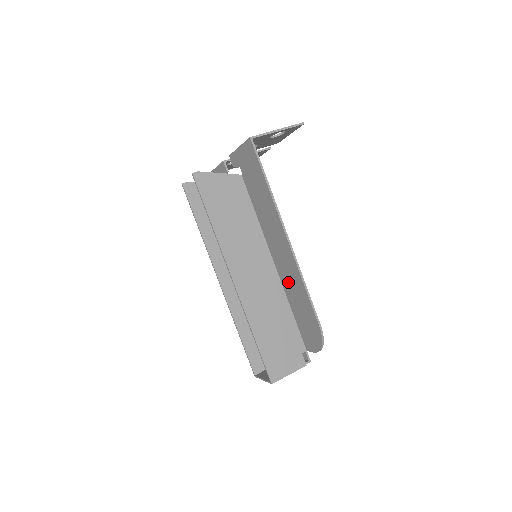
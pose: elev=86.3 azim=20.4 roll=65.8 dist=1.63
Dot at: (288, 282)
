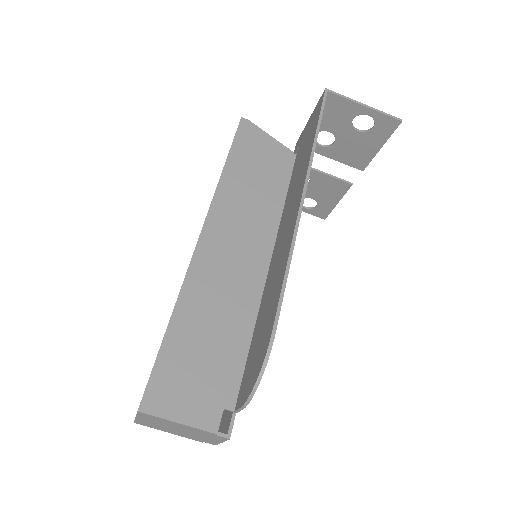
Dot at: (271, 278)
